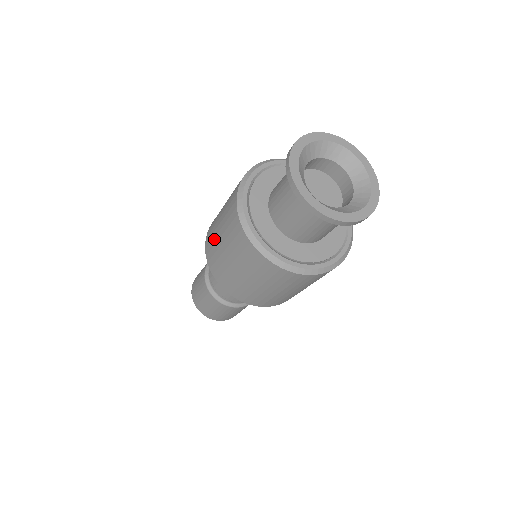
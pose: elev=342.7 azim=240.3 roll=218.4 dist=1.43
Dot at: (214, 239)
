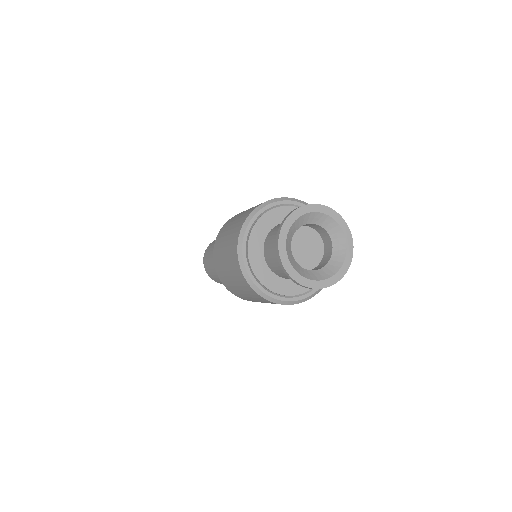
Dot at: (220, 255)
